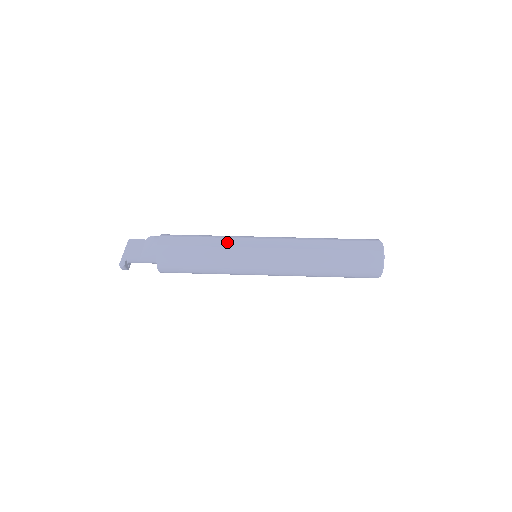
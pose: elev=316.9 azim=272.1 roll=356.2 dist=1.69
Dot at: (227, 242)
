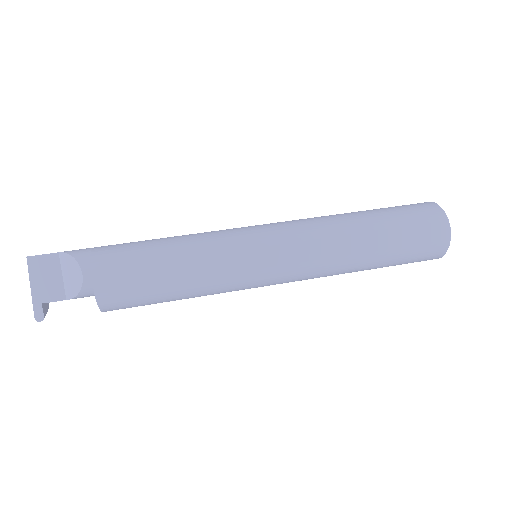
Dot at: (214, 265)
